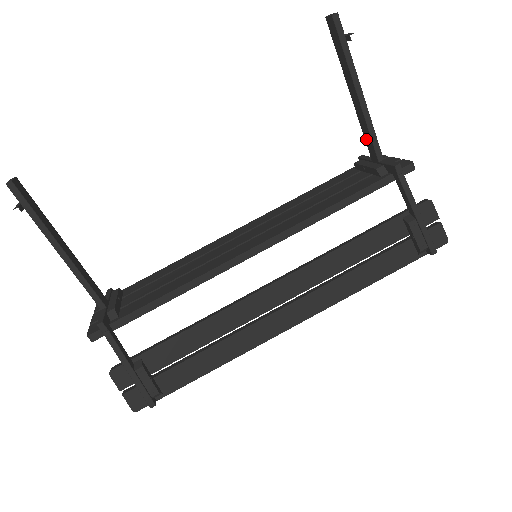
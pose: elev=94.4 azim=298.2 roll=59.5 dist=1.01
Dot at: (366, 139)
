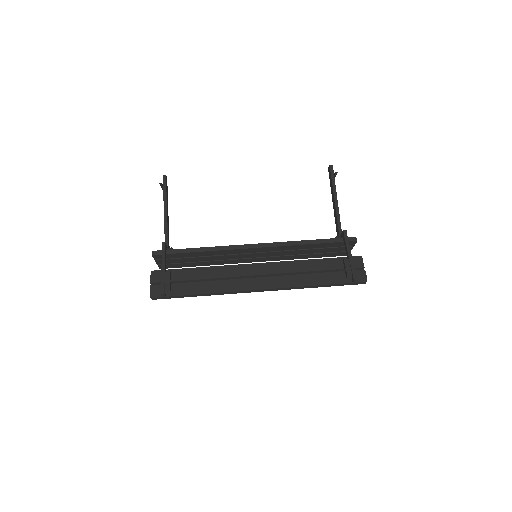
Dot at: (336, 226)
